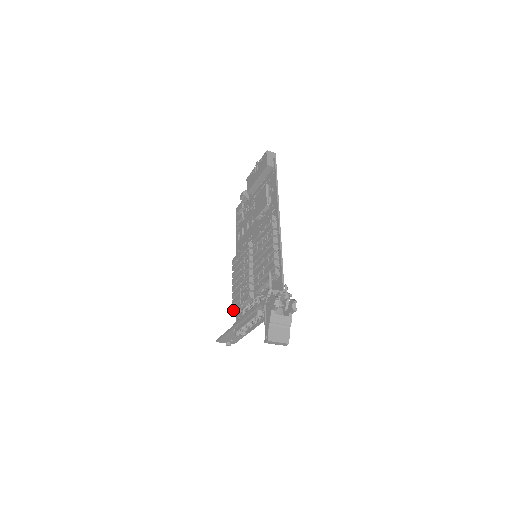
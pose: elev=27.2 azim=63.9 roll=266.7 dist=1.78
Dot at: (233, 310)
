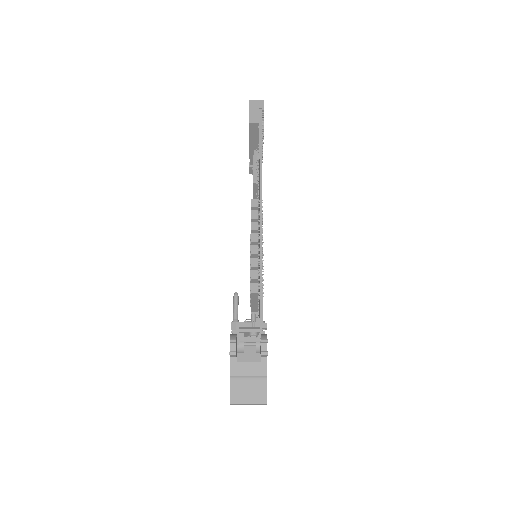
Dot at: occluded
